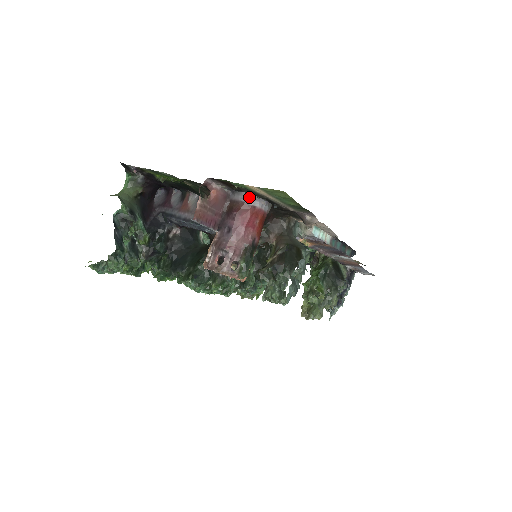
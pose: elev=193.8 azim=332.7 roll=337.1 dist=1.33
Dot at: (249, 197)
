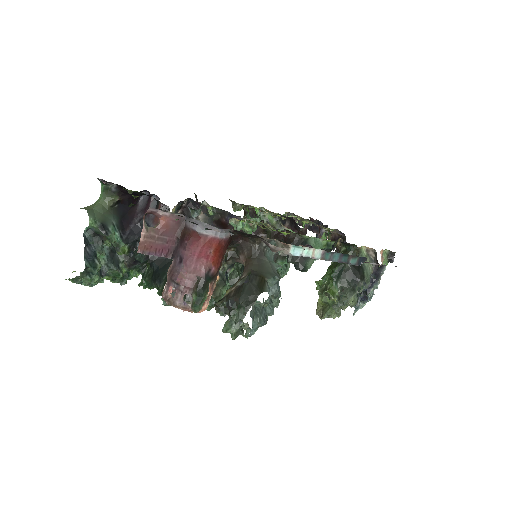
Dot at: (200, 225)
